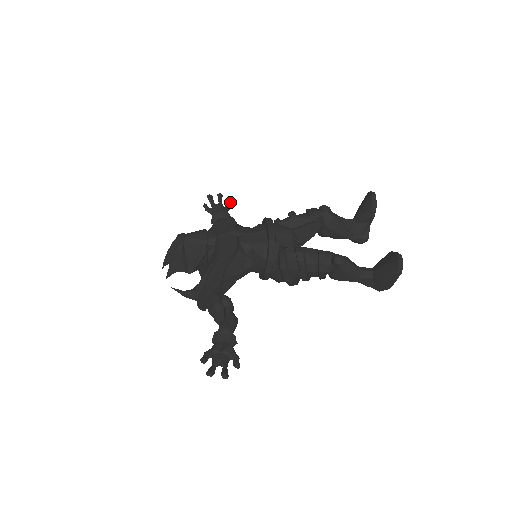
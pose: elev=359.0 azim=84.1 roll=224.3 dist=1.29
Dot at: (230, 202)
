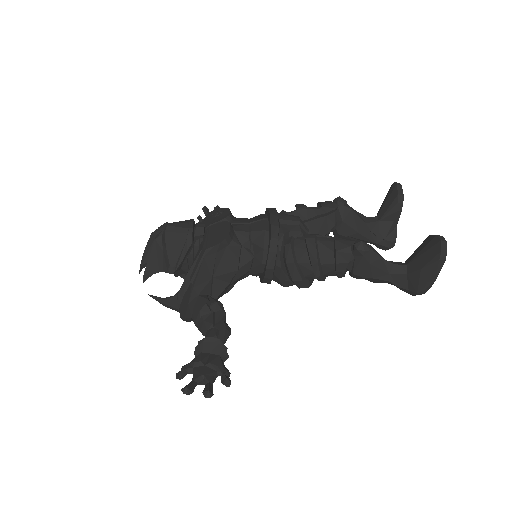
Dot at: occluded
